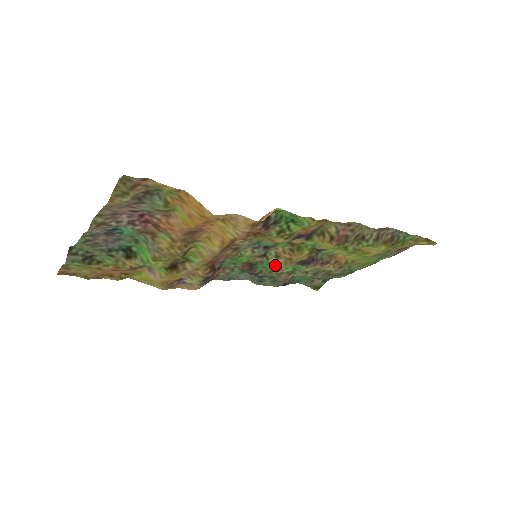
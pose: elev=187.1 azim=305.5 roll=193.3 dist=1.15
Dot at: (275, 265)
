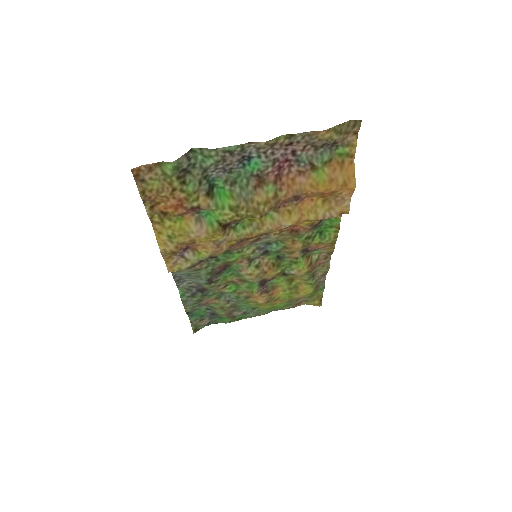
Dot at: (232, 279)
